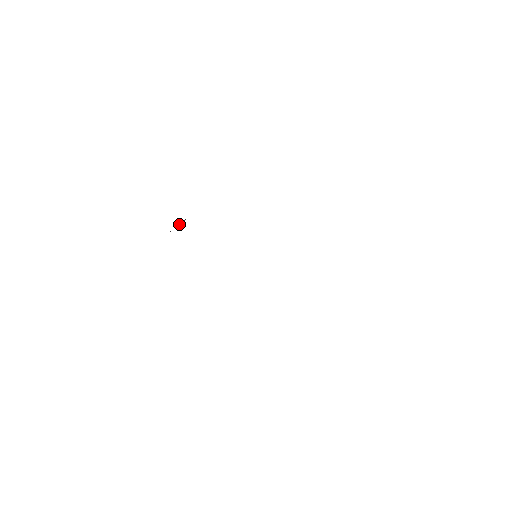
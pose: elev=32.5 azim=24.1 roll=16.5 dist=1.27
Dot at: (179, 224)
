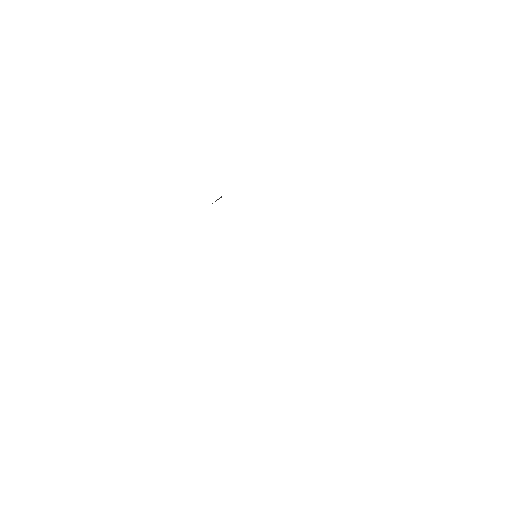
Dot at: (216, 200)
